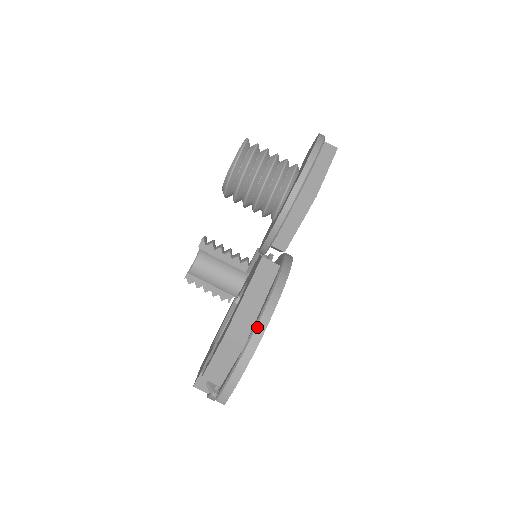
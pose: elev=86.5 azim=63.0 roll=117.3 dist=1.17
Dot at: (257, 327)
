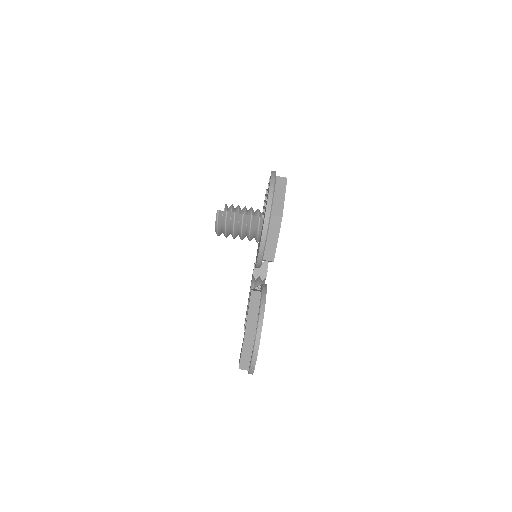
Dot at: (251, 368)
